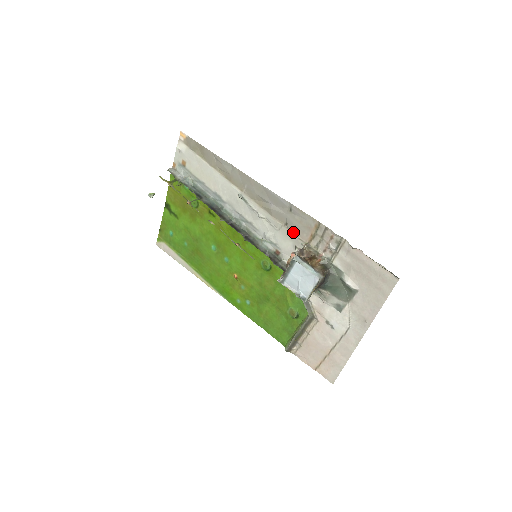
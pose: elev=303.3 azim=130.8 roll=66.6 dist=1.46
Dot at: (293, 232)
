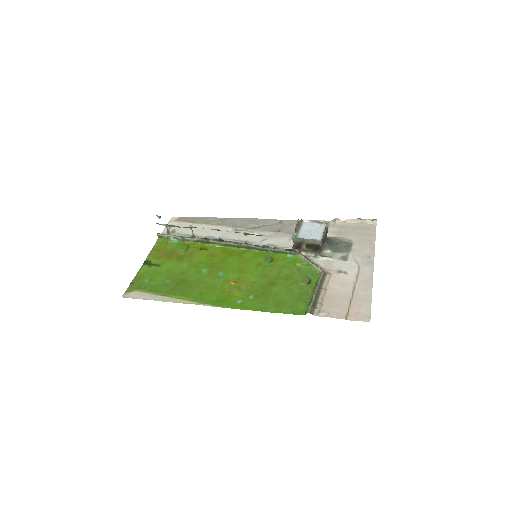
Dot at: (287, 232)
